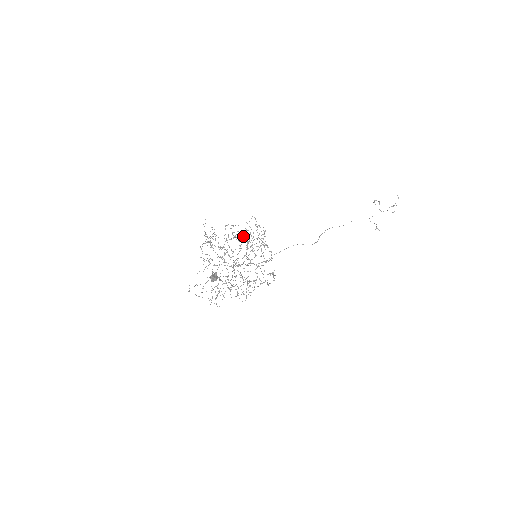
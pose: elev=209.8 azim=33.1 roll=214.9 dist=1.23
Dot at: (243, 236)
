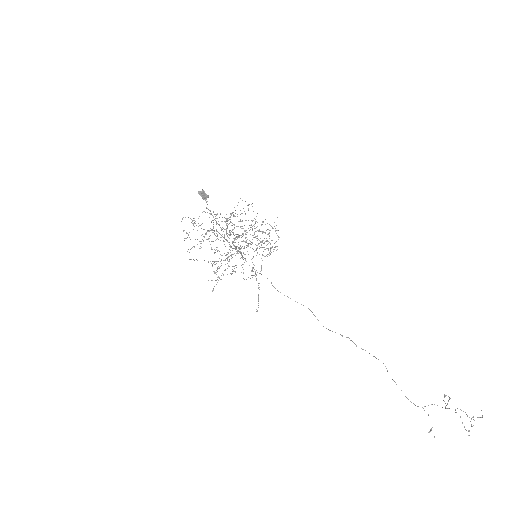
Dot at: occluded
